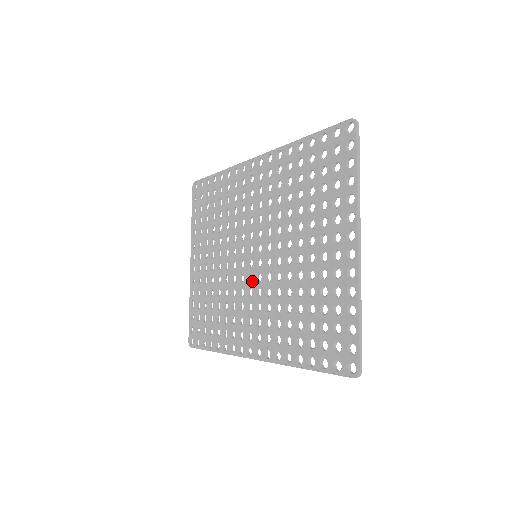
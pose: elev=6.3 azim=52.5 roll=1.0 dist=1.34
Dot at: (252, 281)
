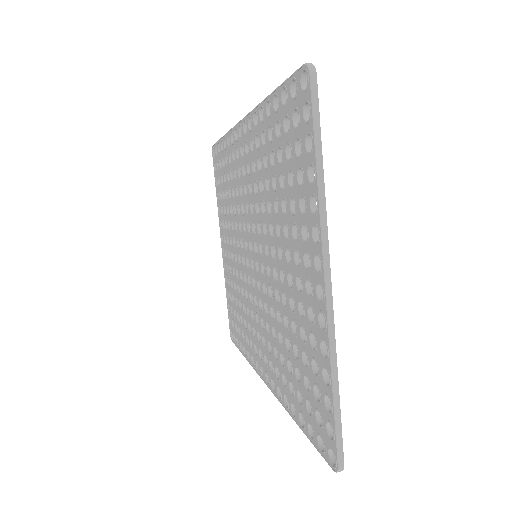
Dot at: (255, 288)
